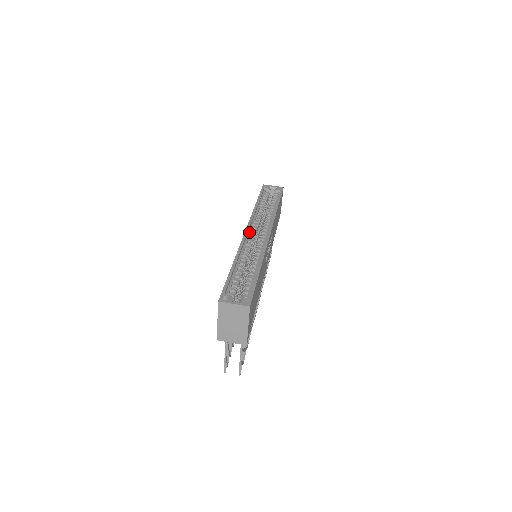
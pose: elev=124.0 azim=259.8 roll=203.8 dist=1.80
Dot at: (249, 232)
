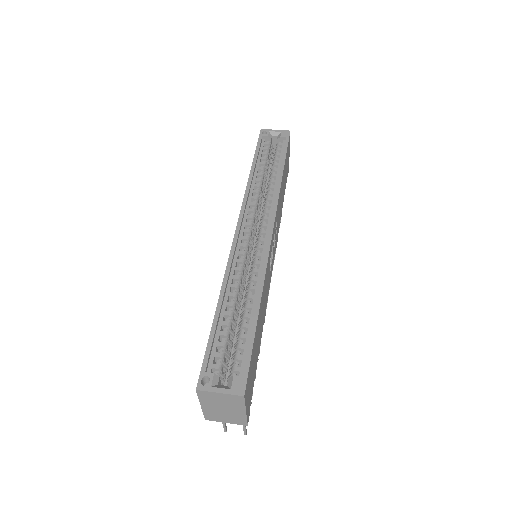
Dot at: (242, 228)
